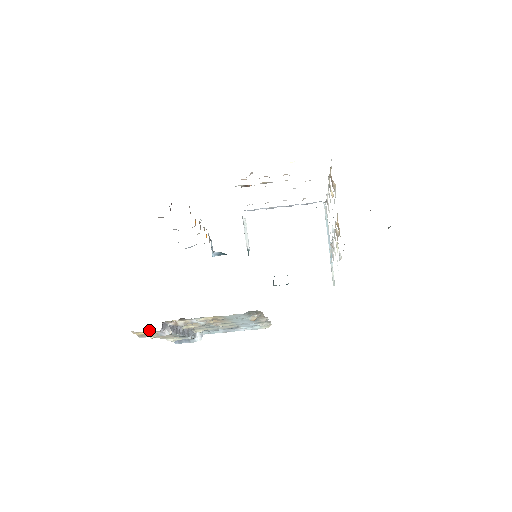
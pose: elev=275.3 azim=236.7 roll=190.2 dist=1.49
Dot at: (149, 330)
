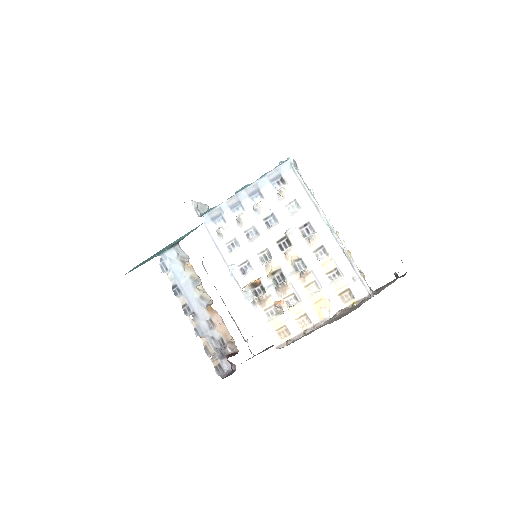
Dot at: occluded
